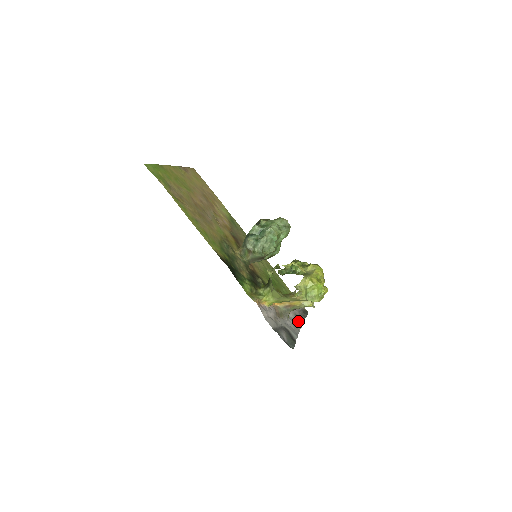
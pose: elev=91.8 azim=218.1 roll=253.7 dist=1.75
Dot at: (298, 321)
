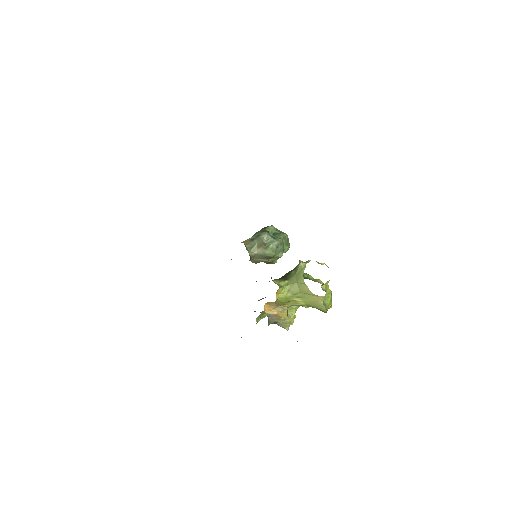
Dot at: occluded
